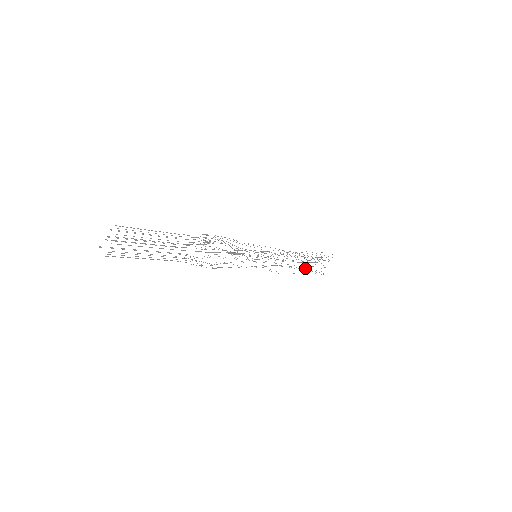
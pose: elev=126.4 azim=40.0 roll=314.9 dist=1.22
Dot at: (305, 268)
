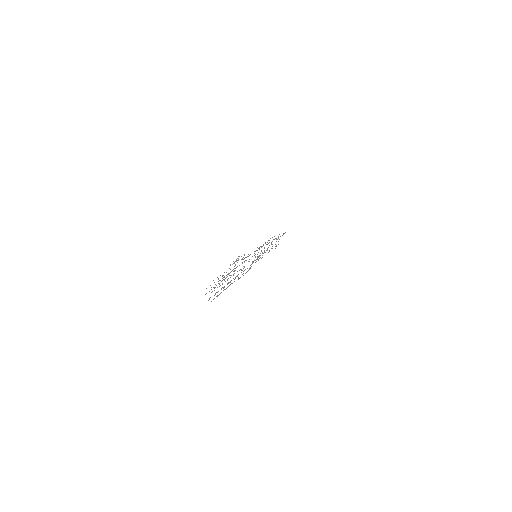
Dot at: (271, 248)
